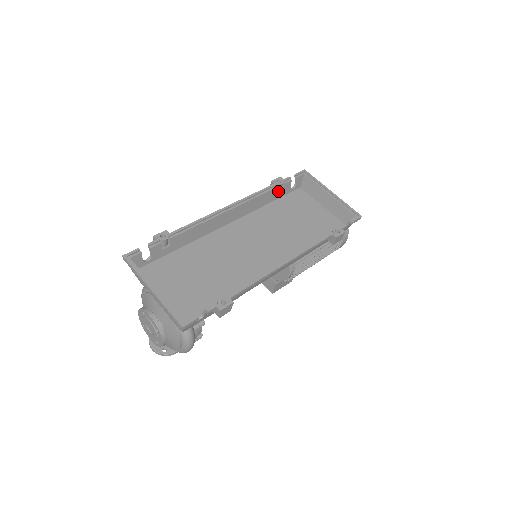
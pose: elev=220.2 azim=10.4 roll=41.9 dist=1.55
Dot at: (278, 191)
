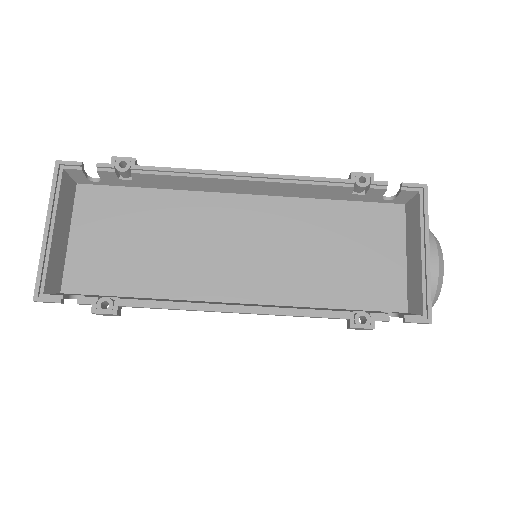
Dot at: (355, 191)
